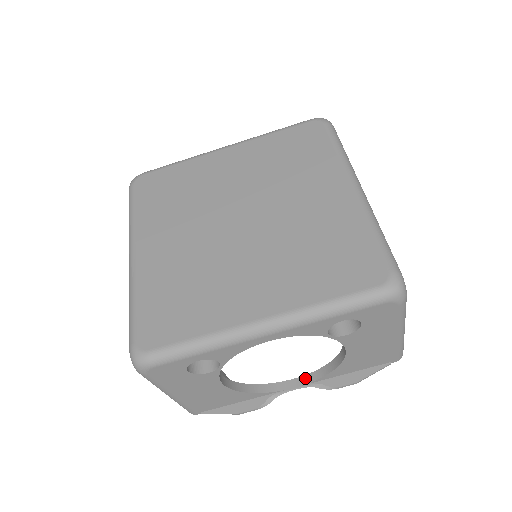
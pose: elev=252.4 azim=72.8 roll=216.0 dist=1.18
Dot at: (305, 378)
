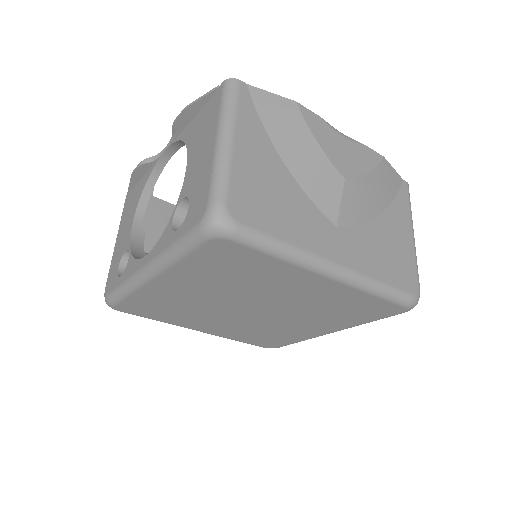
Dot at: occluded
